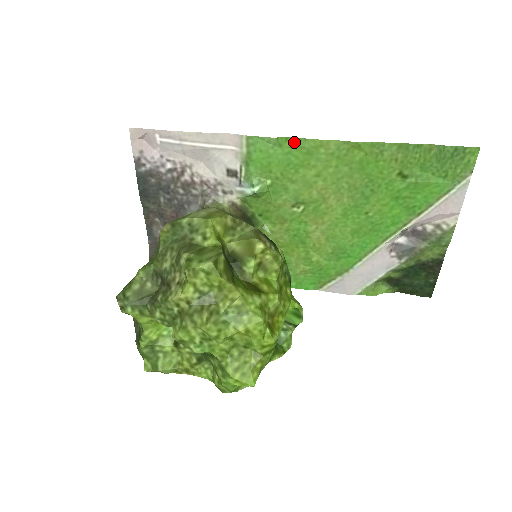
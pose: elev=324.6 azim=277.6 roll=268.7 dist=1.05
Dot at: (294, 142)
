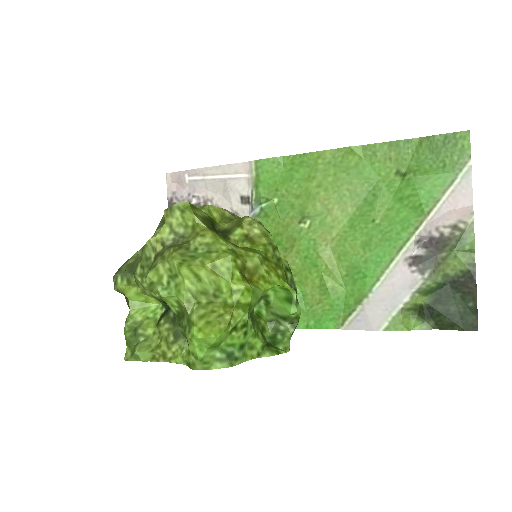
Dot at: (295, 159)
